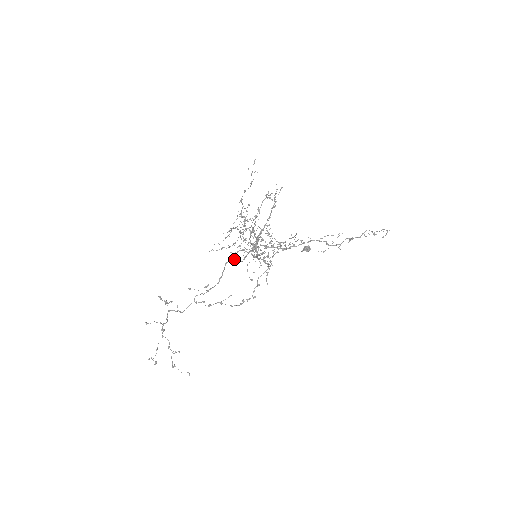
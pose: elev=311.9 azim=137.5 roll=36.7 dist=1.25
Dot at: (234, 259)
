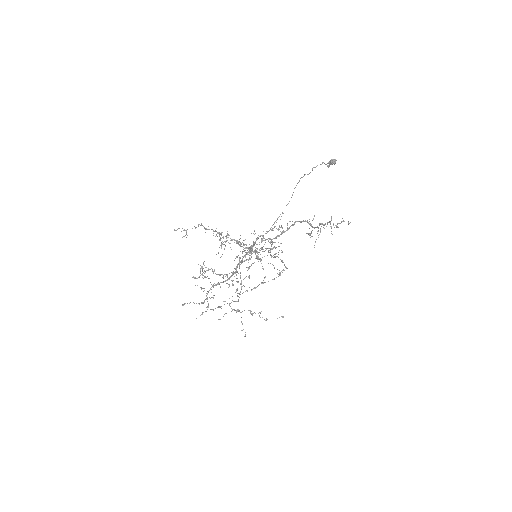
Dot at: occluded
